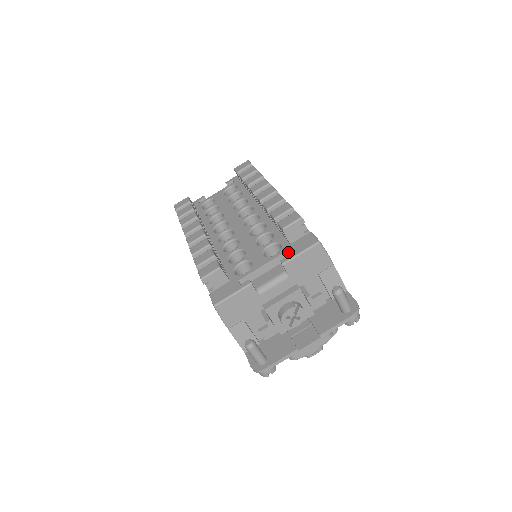
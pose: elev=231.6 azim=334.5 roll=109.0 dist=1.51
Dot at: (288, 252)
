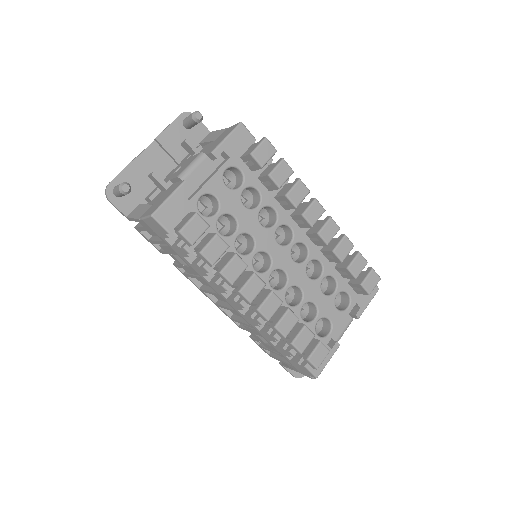
Dot at: (359, 304)
